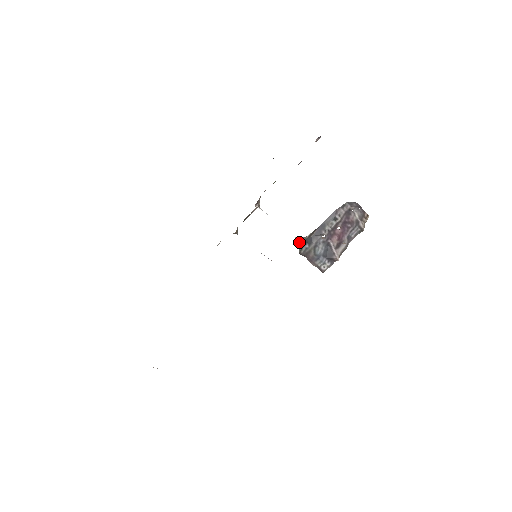
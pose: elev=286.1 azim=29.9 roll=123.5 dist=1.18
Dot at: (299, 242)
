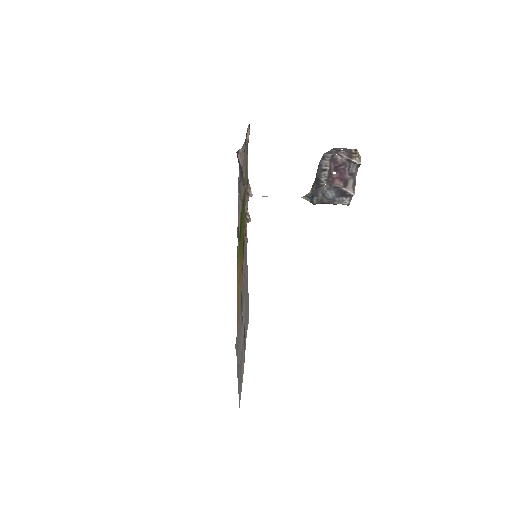
Dot at: (306, 198)
